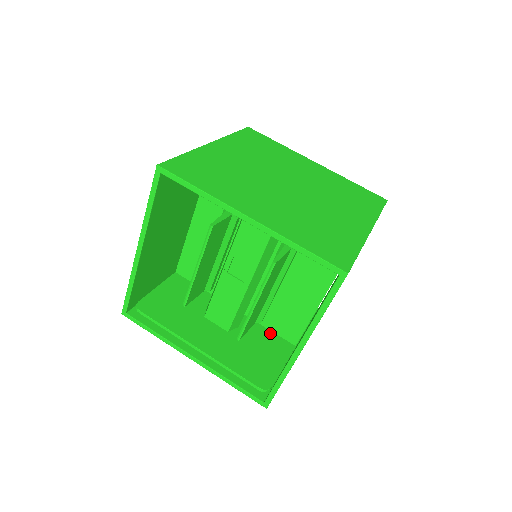
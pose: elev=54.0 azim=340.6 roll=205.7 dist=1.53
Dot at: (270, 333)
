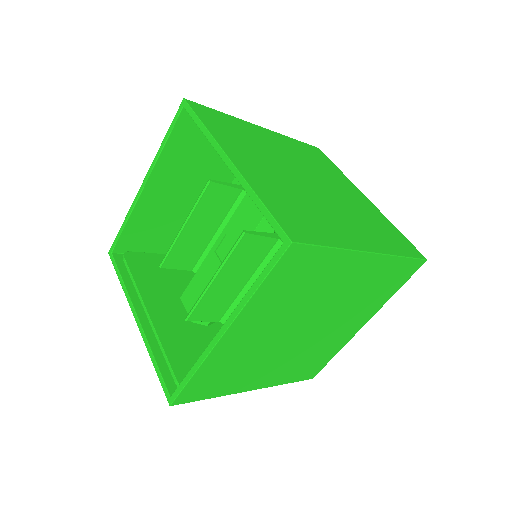
Dot at: occluded
